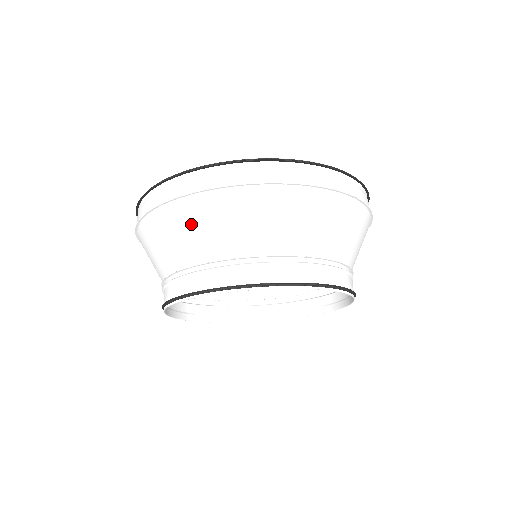
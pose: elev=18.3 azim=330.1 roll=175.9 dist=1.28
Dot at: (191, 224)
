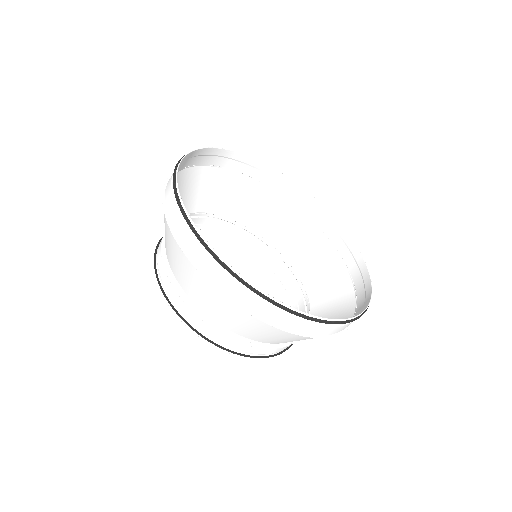
Dot at: (175, 254)
